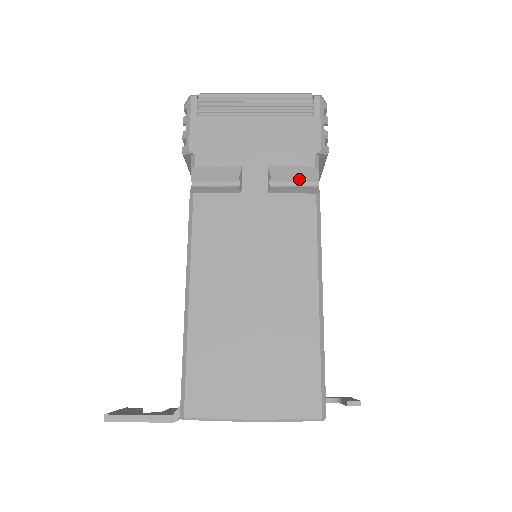
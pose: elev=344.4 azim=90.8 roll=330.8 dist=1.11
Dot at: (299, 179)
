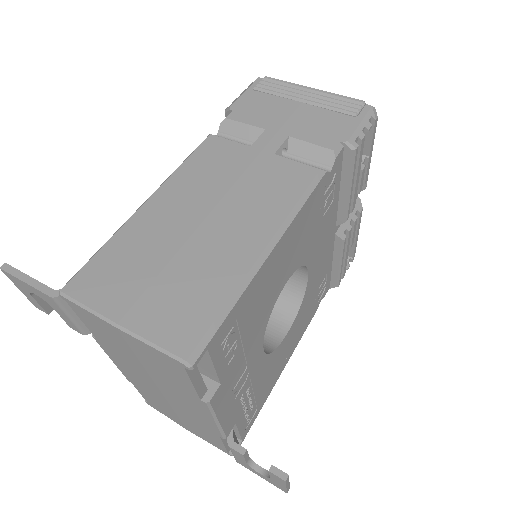
Dot at: (314, 159)
